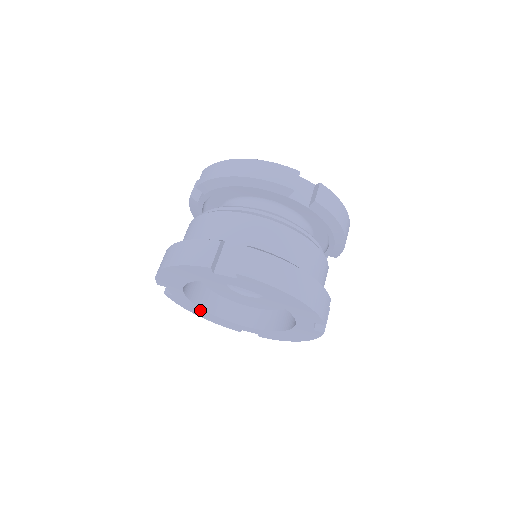
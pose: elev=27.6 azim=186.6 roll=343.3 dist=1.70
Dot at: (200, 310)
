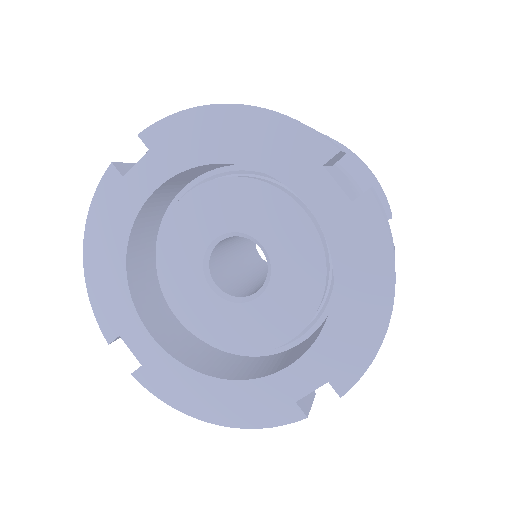
Dot at: (117, 244)
